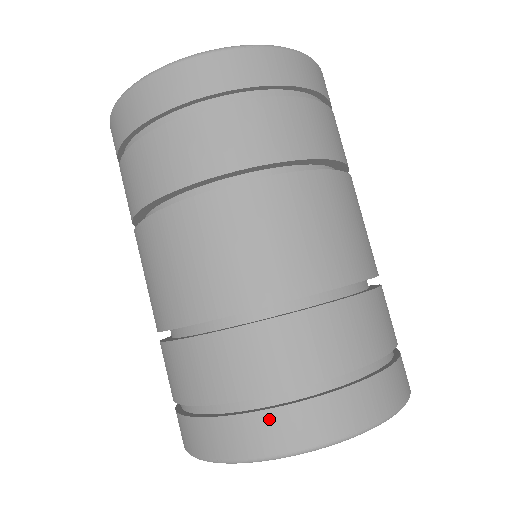
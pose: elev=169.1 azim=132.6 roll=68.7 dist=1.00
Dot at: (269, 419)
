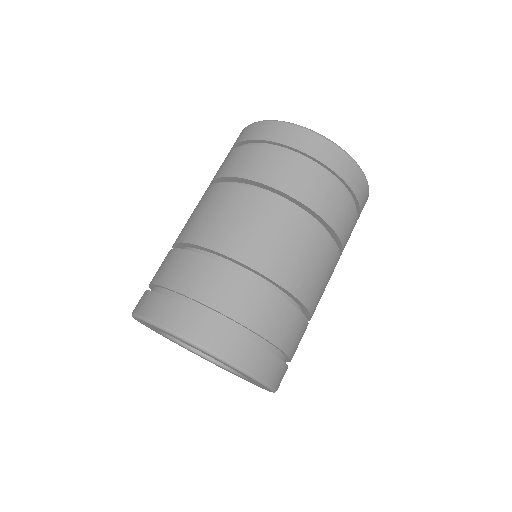
Dot at: (257, 350)
